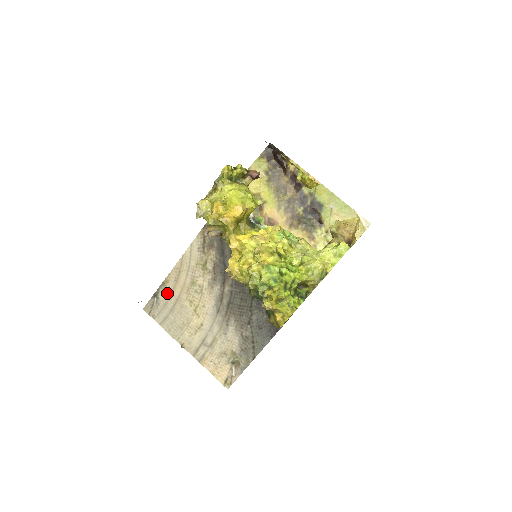
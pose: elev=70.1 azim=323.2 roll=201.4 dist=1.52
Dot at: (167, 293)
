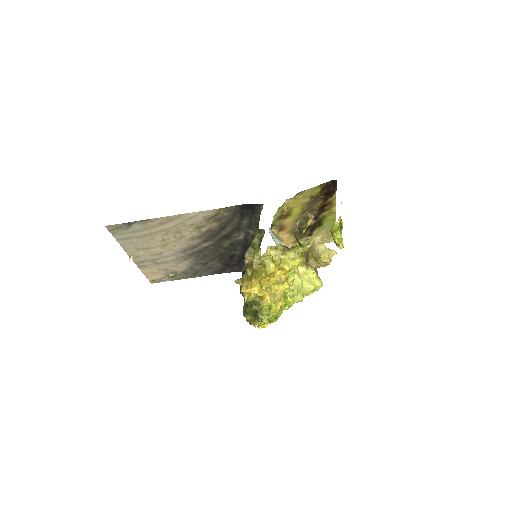
Dot at: (143, 227)
